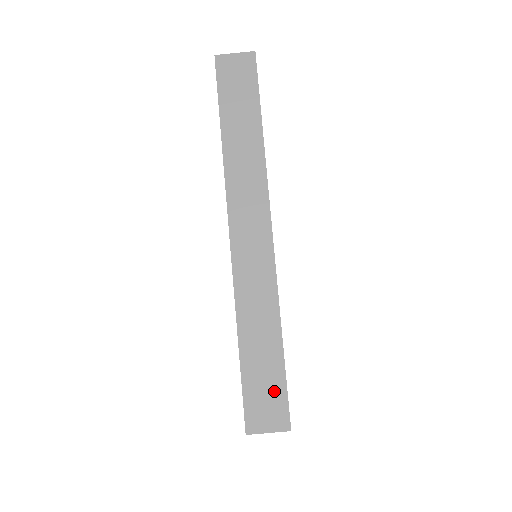
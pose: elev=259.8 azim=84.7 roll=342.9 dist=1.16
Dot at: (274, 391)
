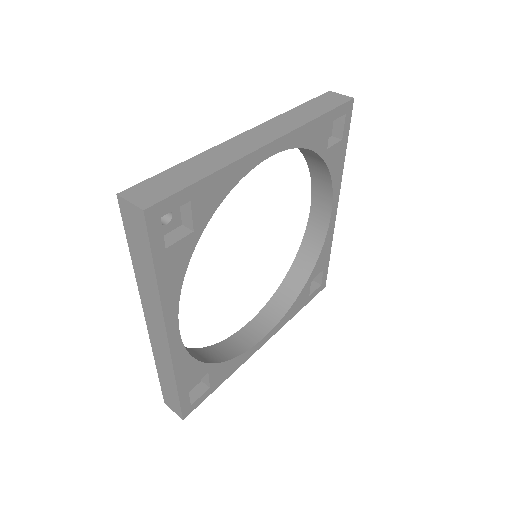
Dot at: (165, 190)
